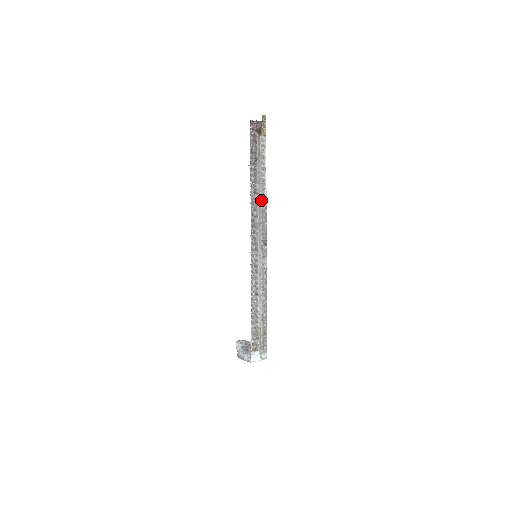
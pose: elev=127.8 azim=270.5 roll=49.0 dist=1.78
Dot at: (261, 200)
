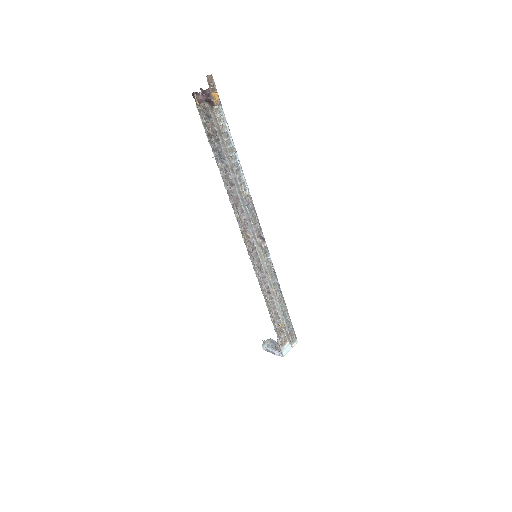
Dot at: (242, 191)
